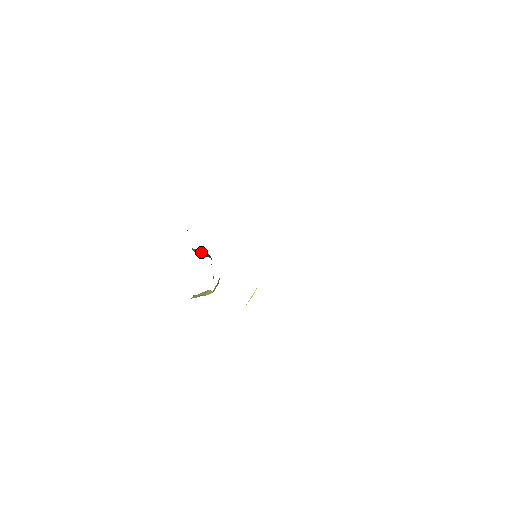
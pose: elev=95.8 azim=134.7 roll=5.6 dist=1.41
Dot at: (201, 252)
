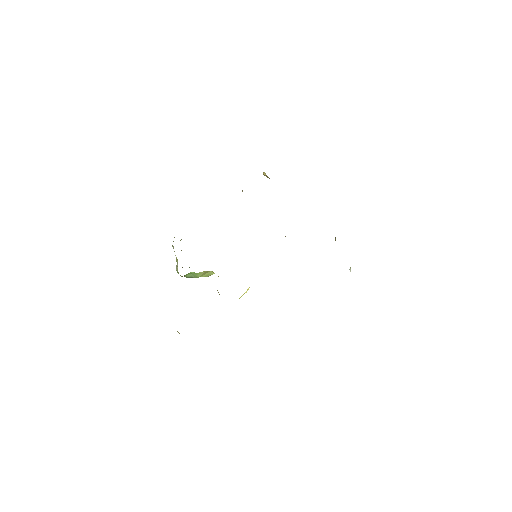
Dot at: occluded
